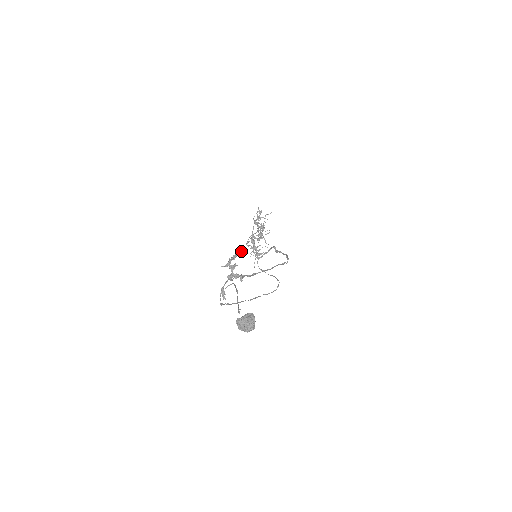
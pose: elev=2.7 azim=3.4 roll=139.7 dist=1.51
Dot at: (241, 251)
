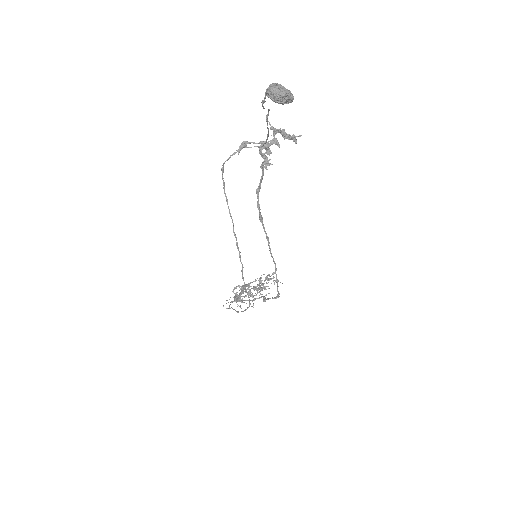
Dot at: (295, 140)
